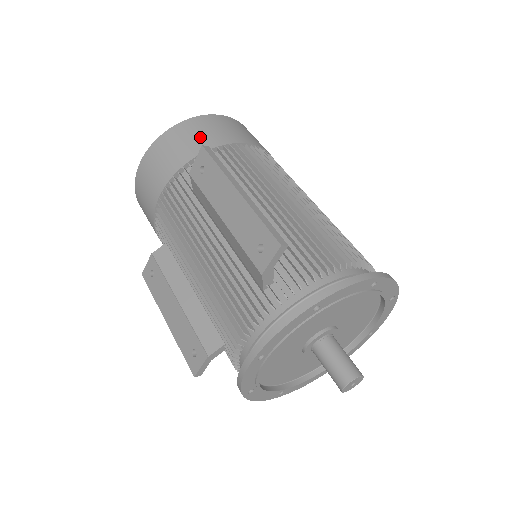
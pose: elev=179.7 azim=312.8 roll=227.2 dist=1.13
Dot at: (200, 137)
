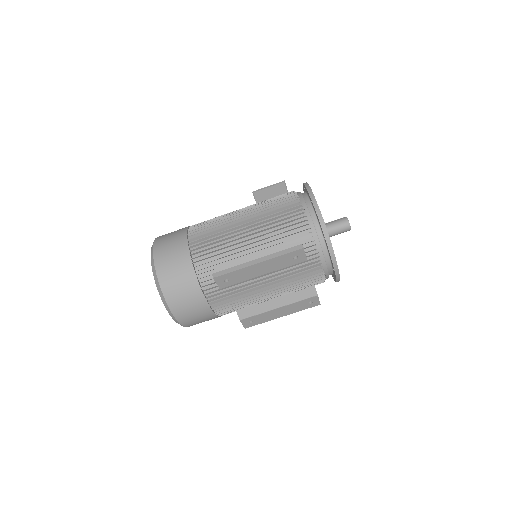
Dot at: (181, 277)
